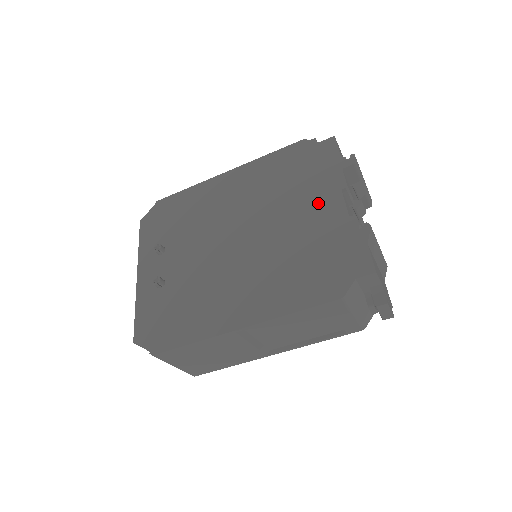
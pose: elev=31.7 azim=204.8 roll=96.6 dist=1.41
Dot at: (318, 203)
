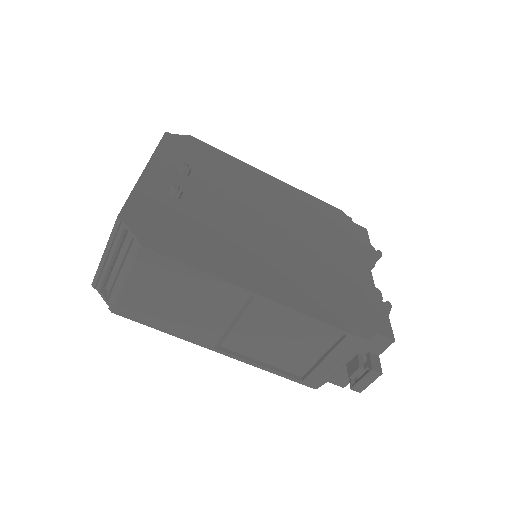
Dot at: (350, 259)
